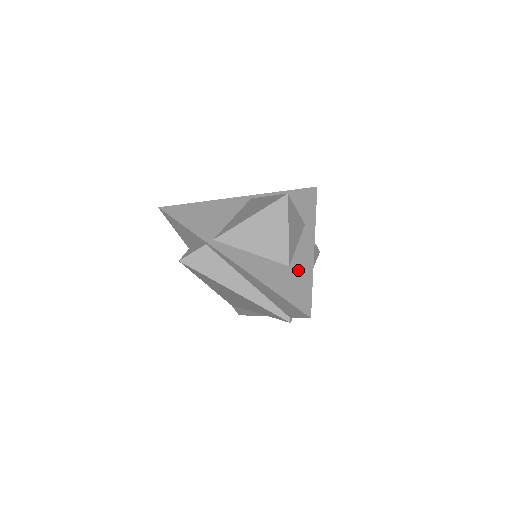
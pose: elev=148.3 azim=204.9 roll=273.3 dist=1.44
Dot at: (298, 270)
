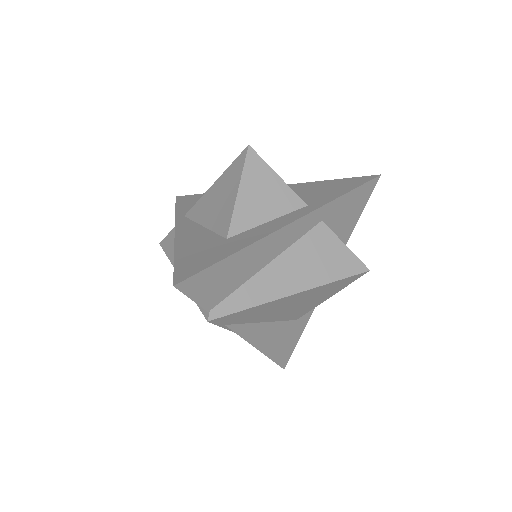
Dot at: (231, 242)
